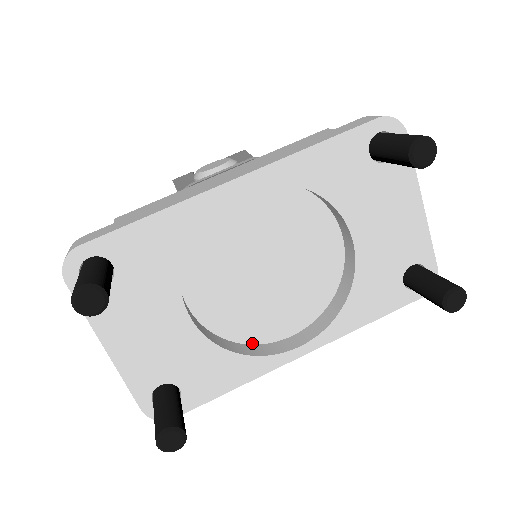
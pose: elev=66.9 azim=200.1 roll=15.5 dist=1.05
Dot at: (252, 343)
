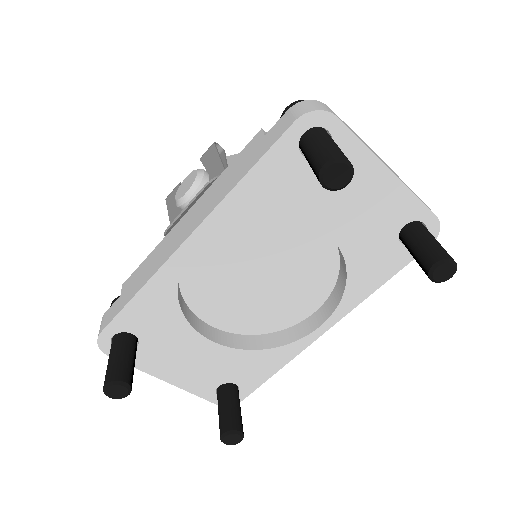
Dot at: (281, 329)
